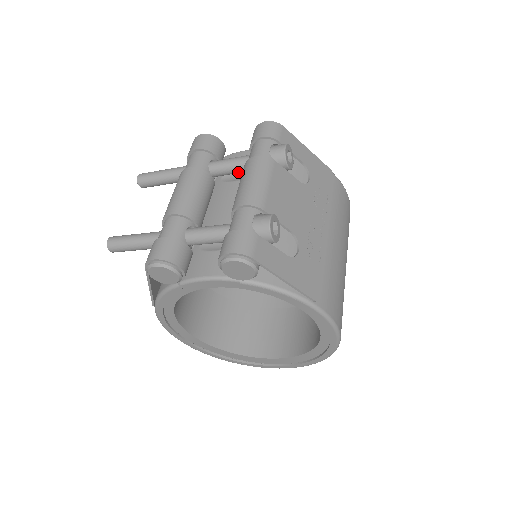
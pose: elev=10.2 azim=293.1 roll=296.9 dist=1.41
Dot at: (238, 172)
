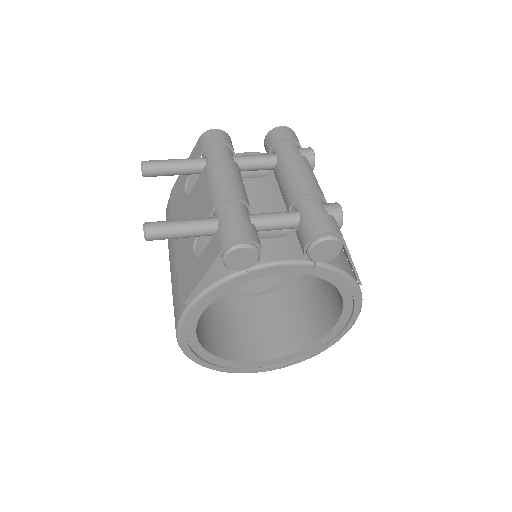
Dot at: (262, 169)
